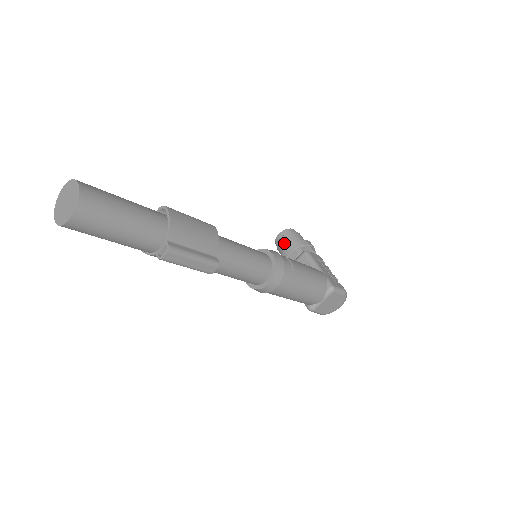
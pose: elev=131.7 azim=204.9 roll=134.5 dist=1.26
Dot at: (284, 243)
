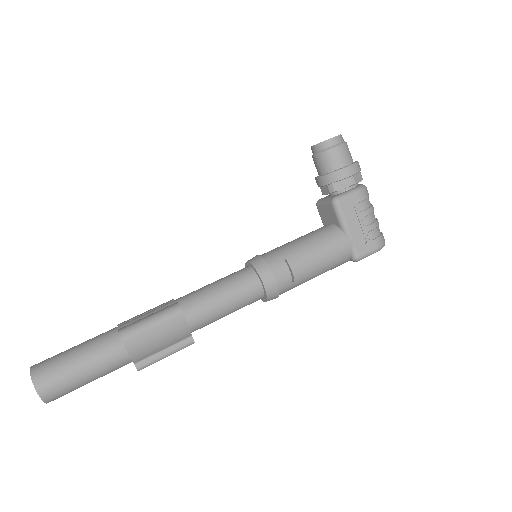
Dot at: (317, 165)
